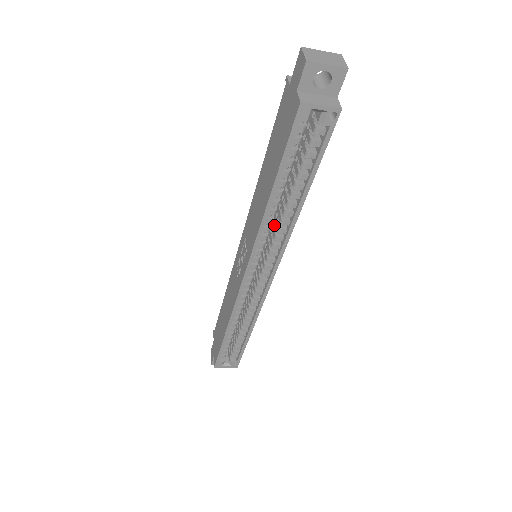
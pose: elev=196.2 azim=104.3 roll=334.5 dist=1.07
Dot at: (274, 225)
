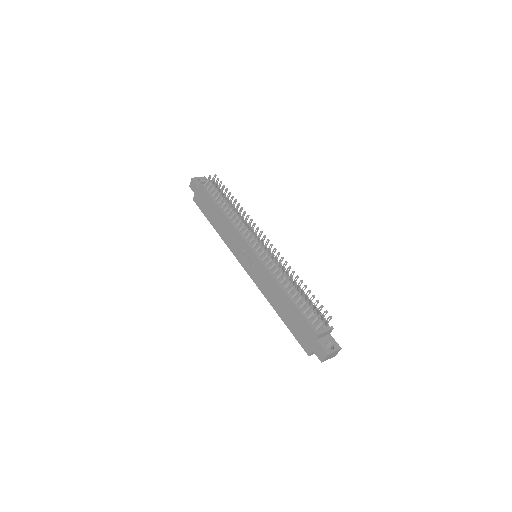
Dot at: occluded
